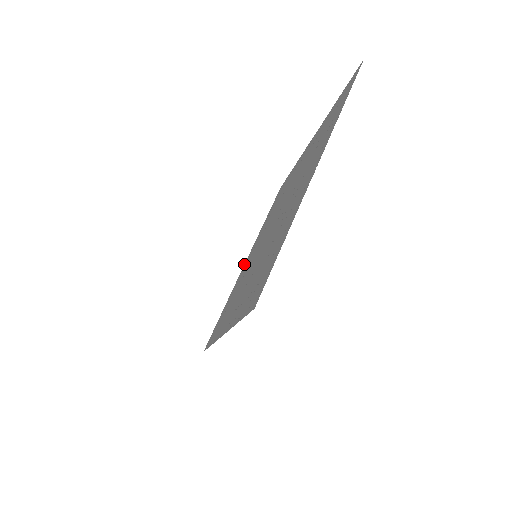
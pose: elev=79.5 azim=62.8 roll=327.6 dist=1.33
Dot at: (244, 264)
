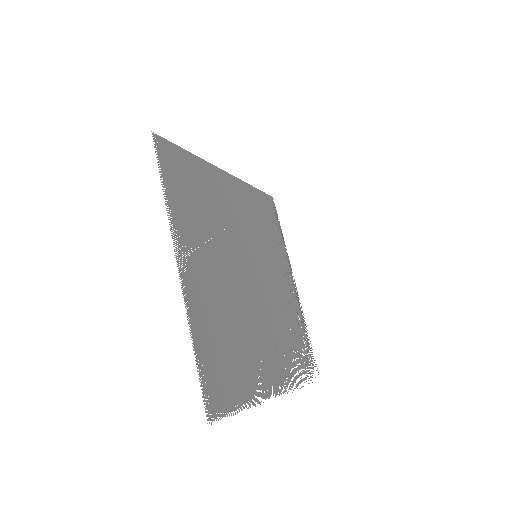
Dot at: (226, 174)
